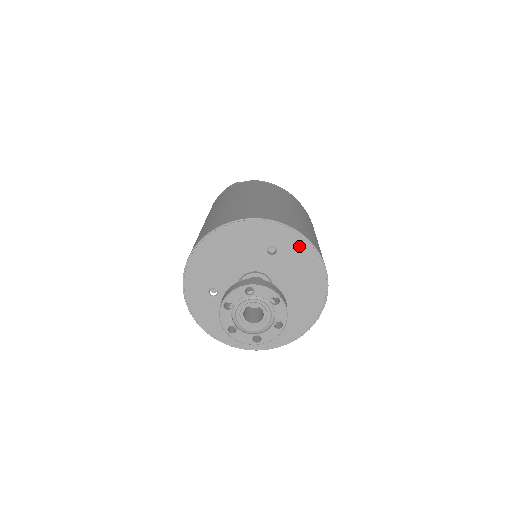
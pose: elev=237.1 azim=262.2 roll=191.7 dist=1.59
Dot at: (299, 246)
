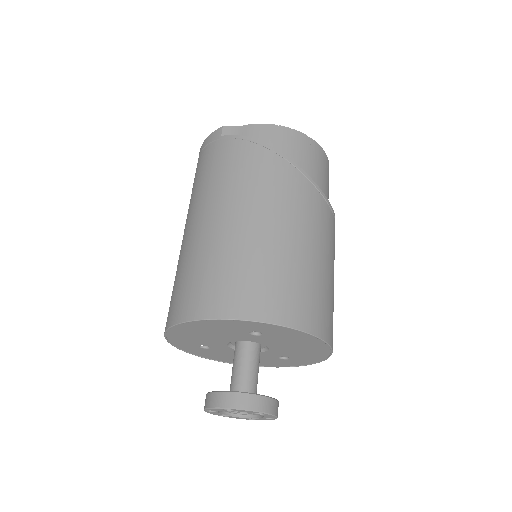
Dot at: (287, 332)
